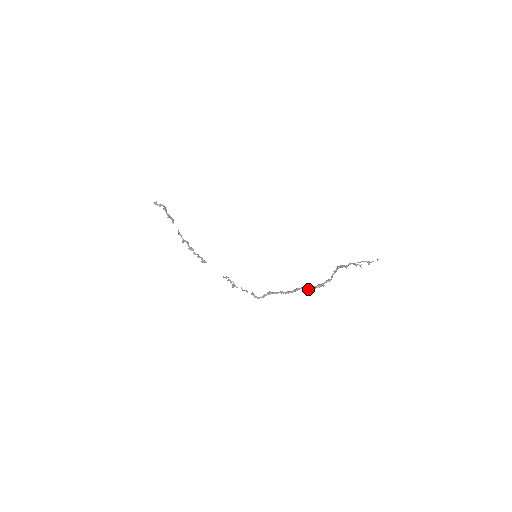
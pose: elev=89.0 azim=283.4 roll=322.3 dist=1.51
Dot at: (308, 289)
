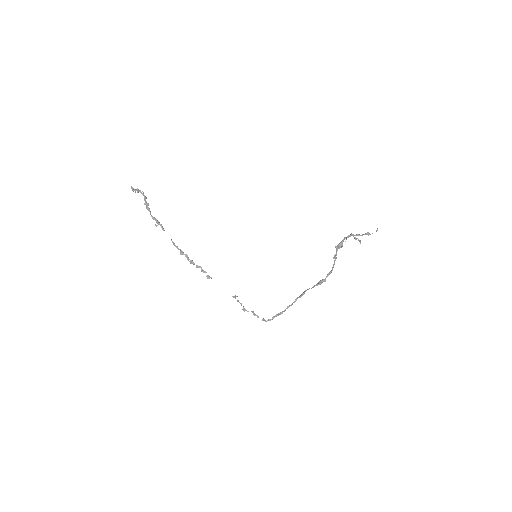
Dot at: (311, 288)
